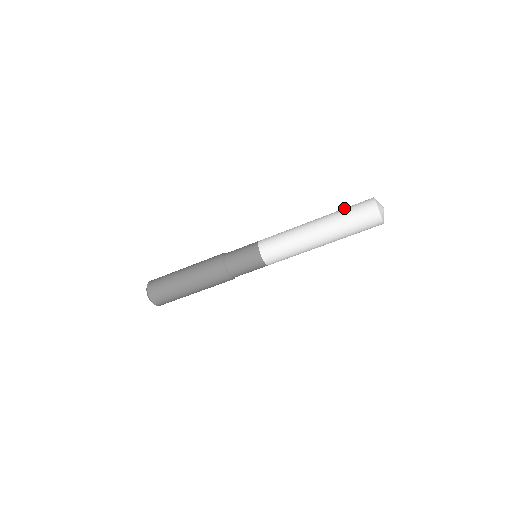
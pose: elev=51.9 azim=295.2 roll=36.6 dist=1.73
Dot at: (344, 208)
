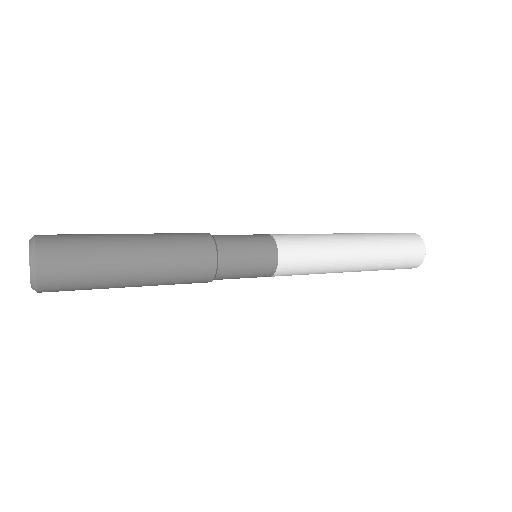
Dot at: (395, 253)
